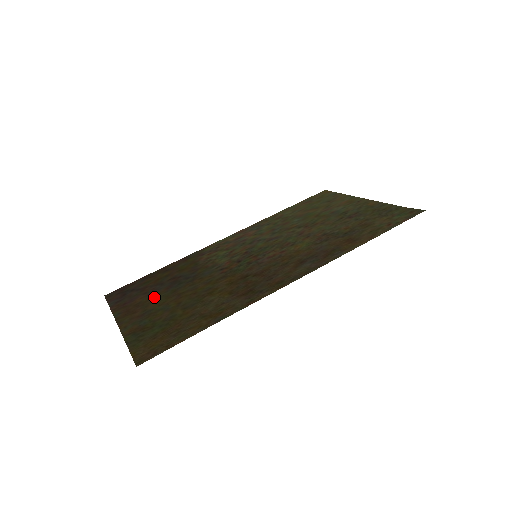
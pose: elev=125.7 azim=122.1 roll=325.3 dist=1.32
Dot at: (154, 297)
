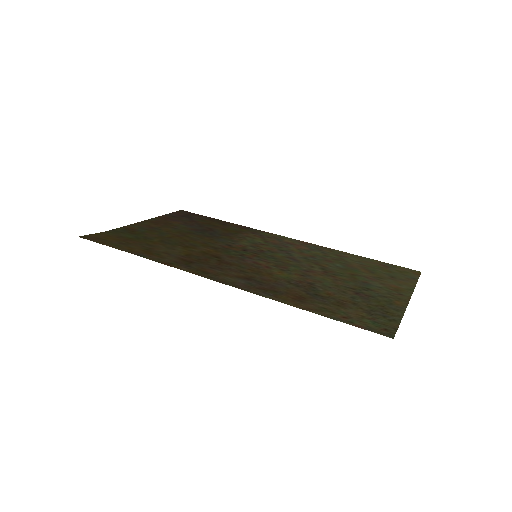
Dot at: (179, 227)
